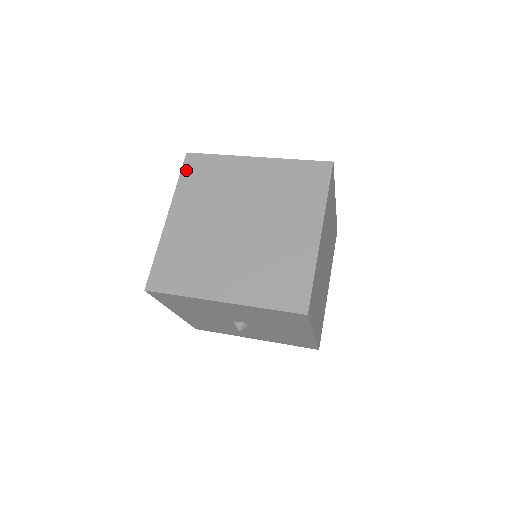
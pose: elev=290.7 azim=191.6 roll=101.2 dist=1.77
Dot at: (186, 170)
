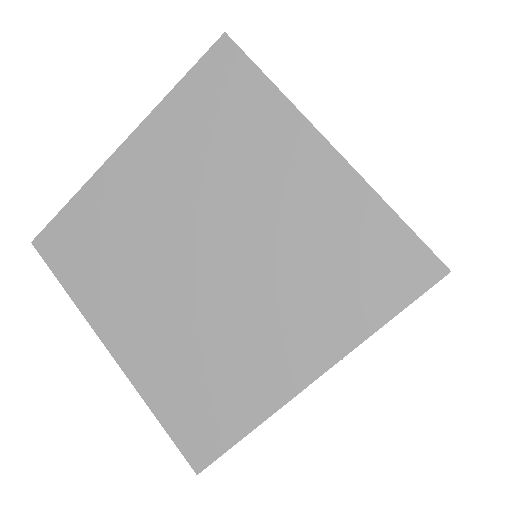
Dot at: (57, 265)
